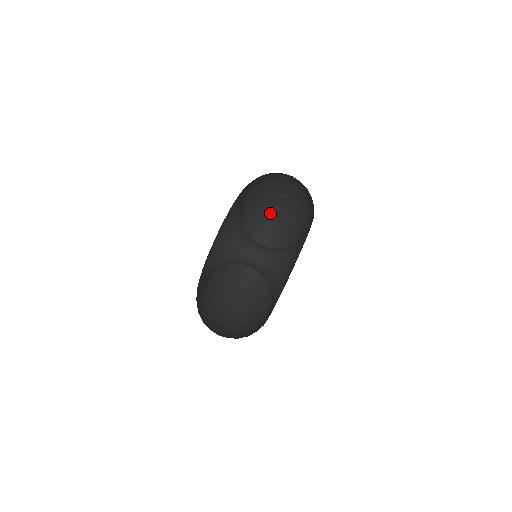
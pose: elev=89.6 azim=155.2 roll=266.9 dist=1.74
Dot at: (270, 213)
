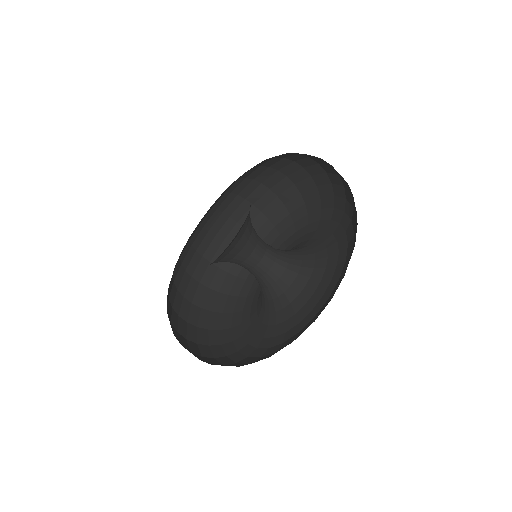
Dot at: (270, 177)
